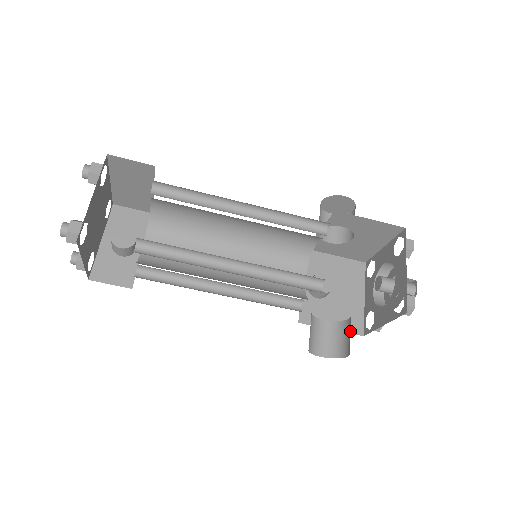
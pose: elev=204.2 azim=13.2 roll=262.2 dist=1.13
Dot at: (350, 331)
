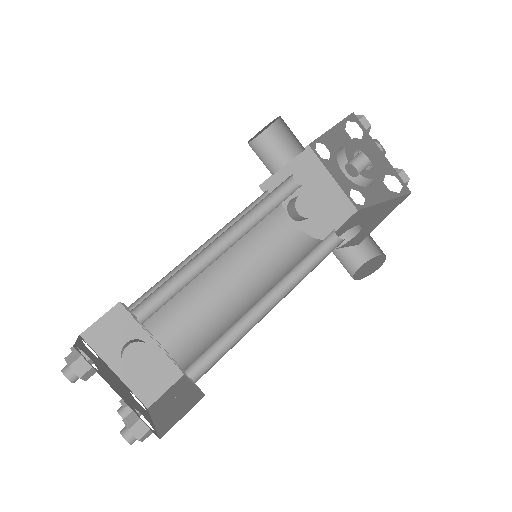
Dot at: (347, 217)
